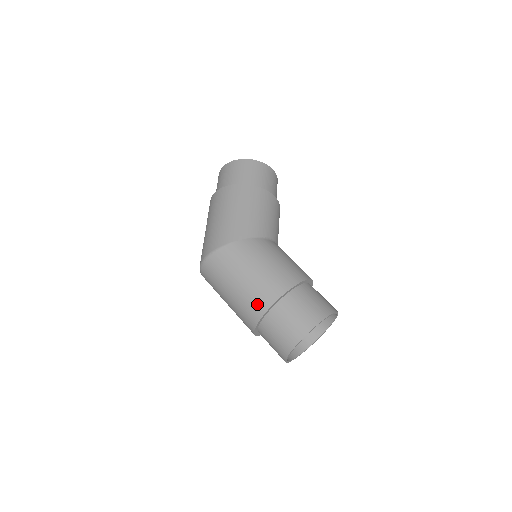
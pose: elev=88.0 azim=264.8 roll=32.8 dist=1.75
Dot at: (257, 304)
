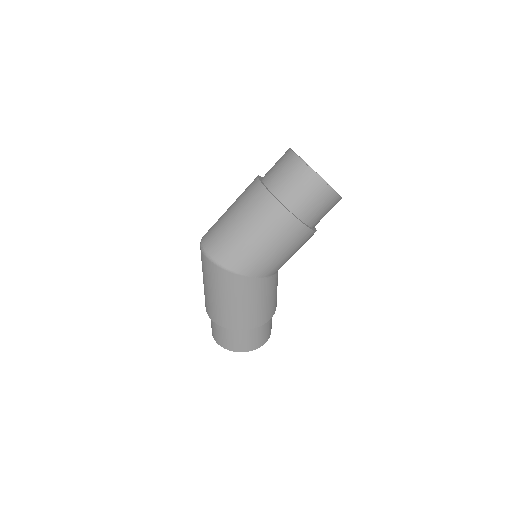
Dot at: occluded
